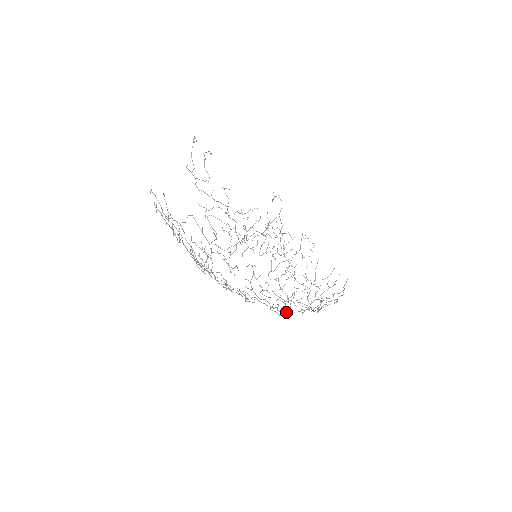
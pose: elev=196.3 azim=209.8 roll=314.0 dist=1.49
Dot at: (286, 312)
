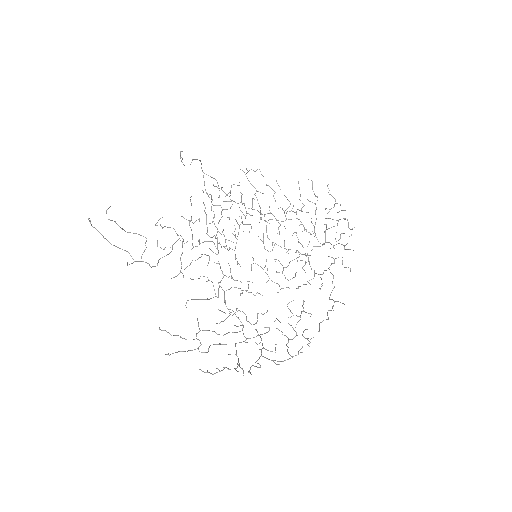
Dot at: occluded
